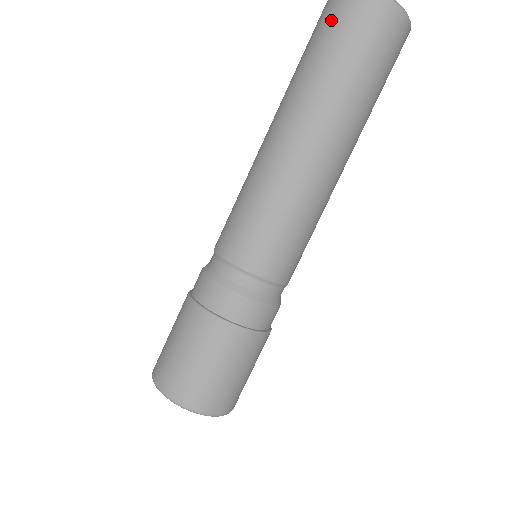
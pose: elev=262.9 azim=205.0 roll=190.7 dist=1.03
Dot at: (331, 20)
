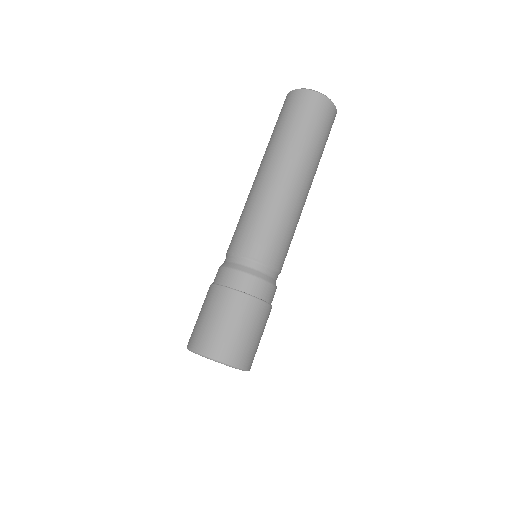
Dot at: (305, 109)
